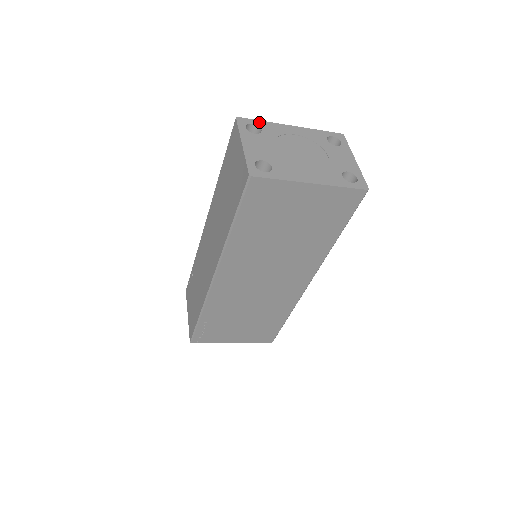
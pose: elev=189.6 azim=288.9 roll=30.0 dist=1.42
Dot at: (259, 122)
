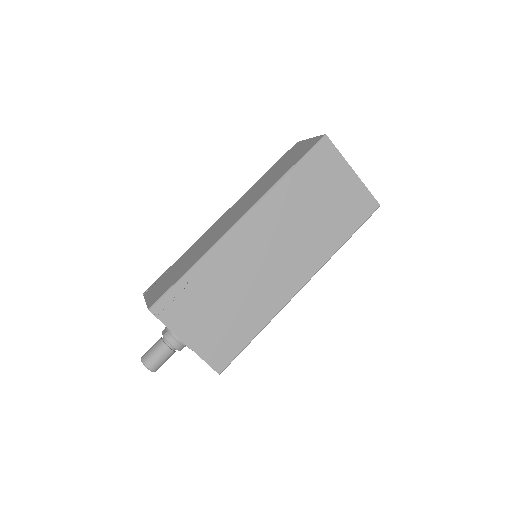
Dot at: occluded
